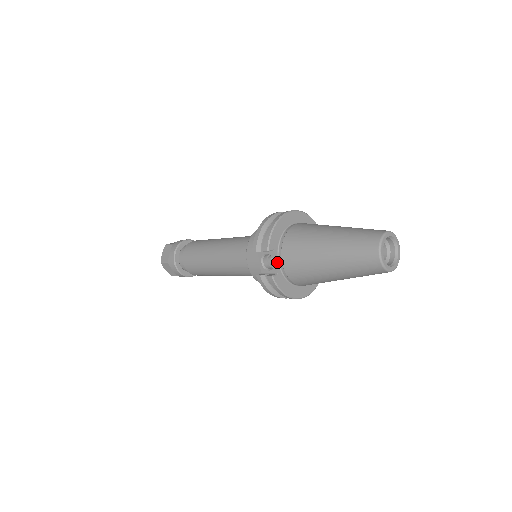
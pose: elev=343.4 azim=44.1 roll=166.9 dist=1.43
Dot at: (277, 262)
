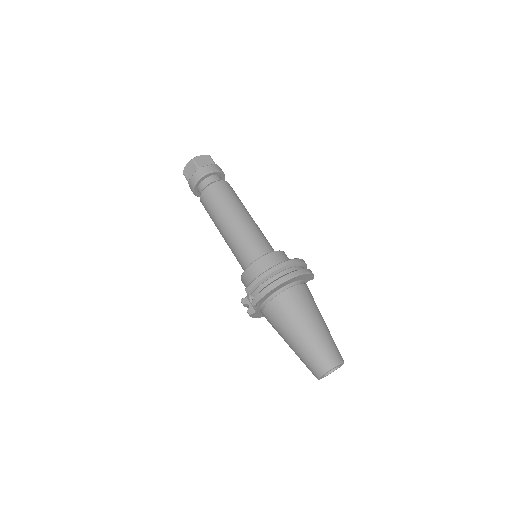
Dot at: (259, 307)
